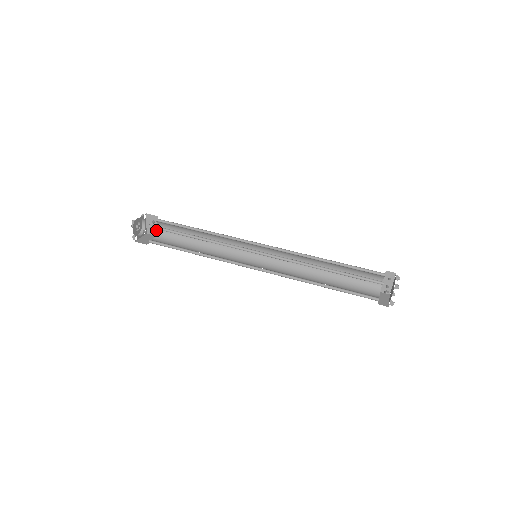
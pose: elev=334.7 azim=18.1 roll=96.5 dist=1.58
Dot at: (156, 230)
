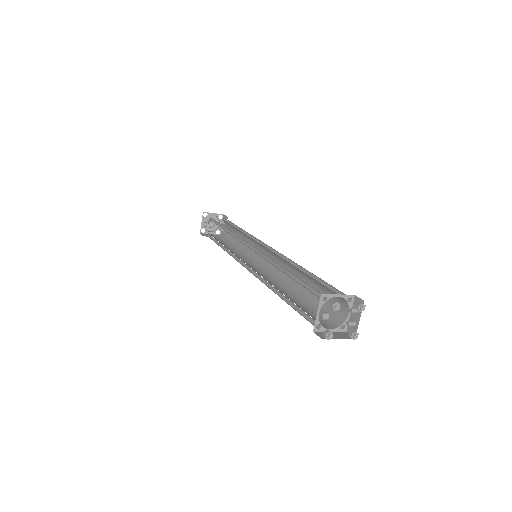
Dot at: occluded
